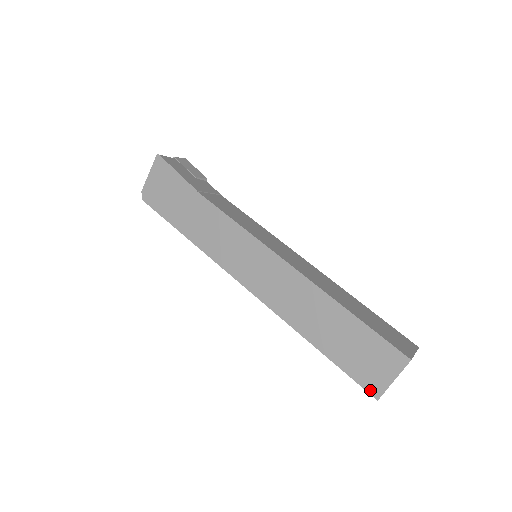
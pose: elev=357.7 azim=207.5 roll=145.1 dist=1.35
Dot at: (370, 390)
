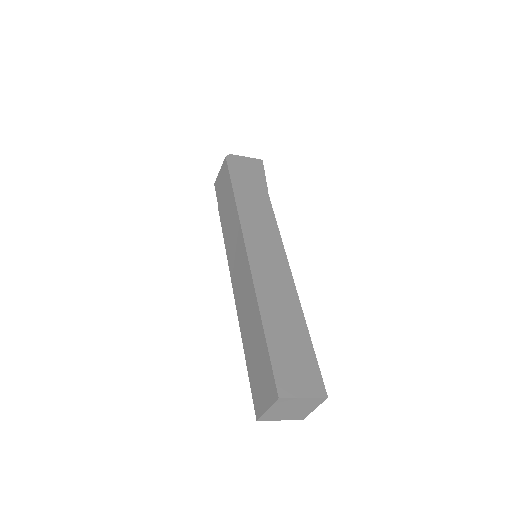
Dot at: (279, 386)
